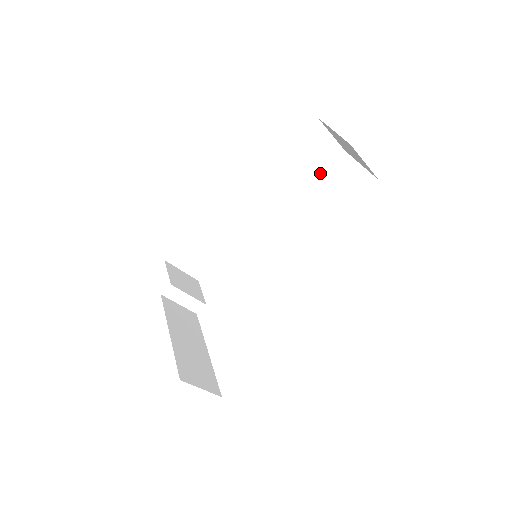
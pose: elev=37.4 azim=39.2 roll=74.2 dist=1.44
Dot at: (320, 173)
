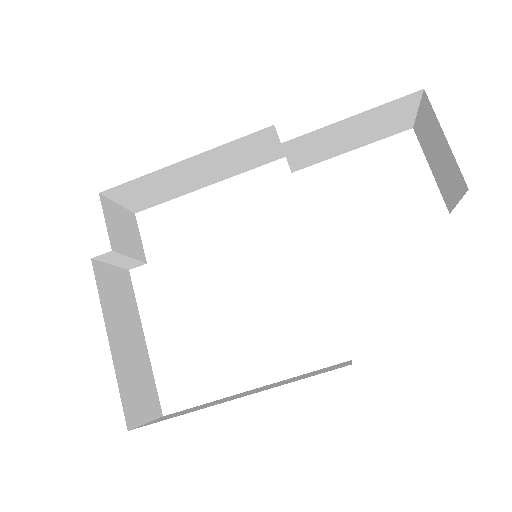
Dot at: (367, 144)
